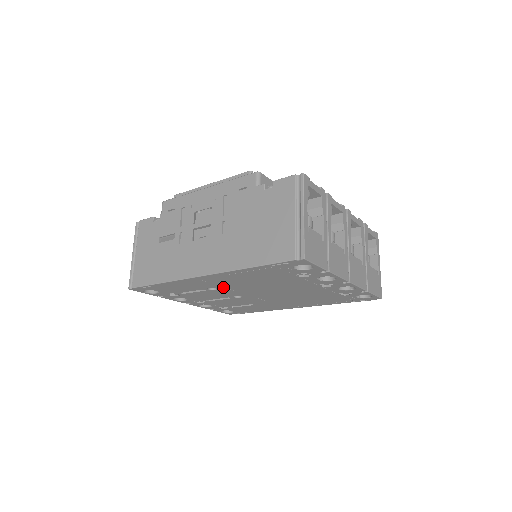
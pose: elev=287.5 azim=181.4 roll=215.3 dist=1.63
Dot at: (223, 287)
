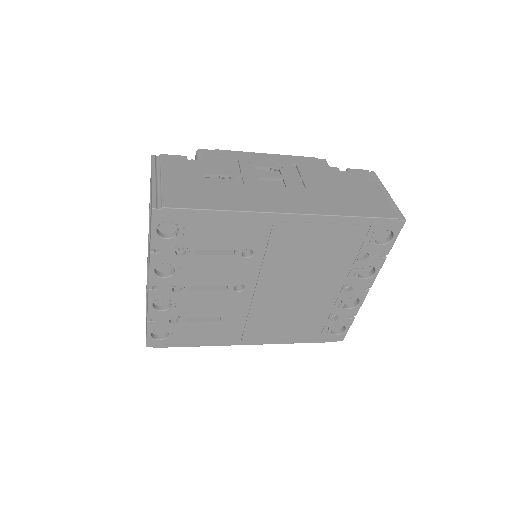
Dot at: (263, 254)
